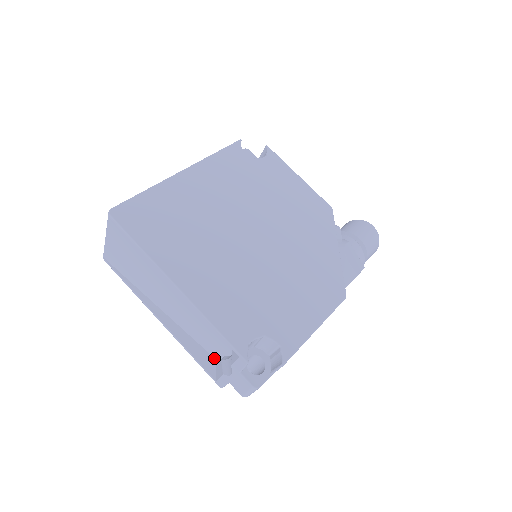
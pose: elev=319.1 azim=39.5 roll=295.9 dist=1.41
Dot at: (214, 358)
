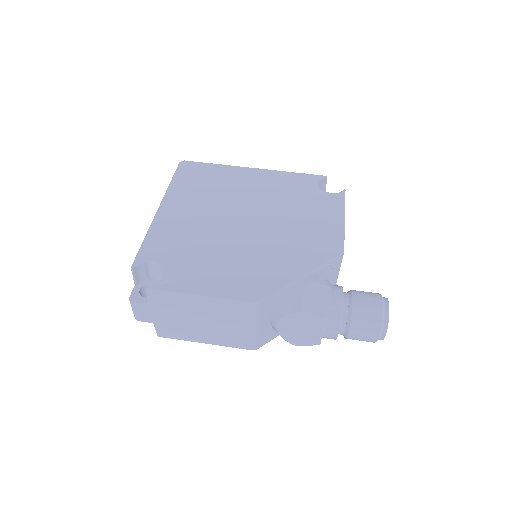
Dot at: occluded
